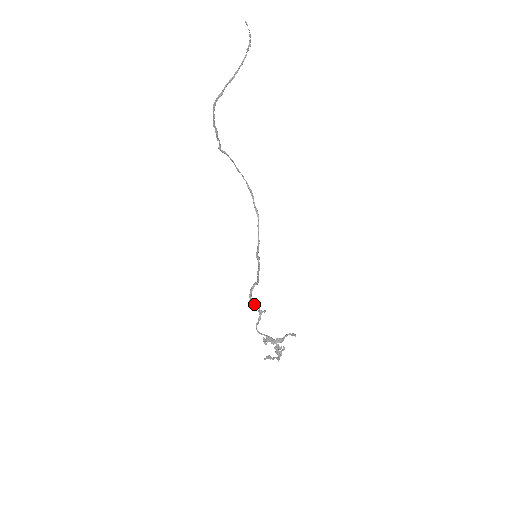
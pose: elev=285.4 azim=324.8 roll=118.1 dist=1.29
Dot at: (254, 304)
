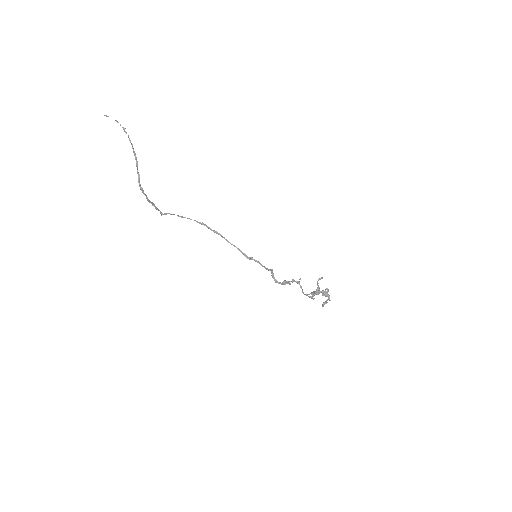
Dot at: (288, 283)
